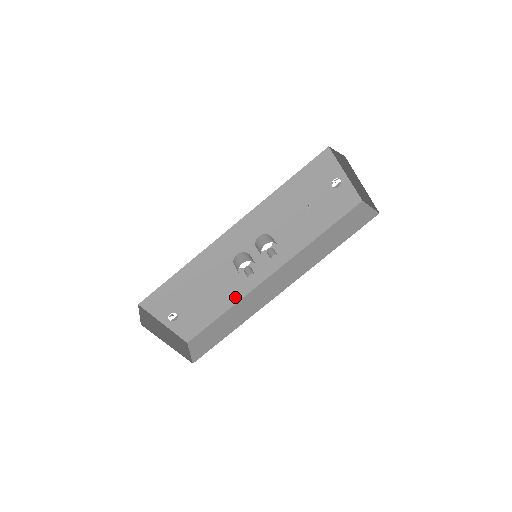
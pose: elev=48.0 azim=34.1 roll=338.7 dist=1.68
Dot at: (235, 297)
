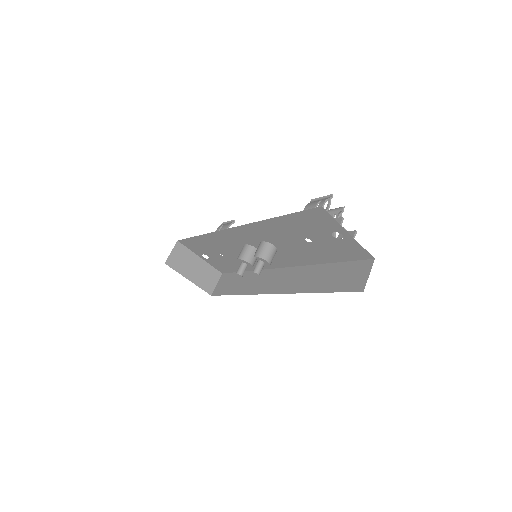
Dot at: (253, 267)
